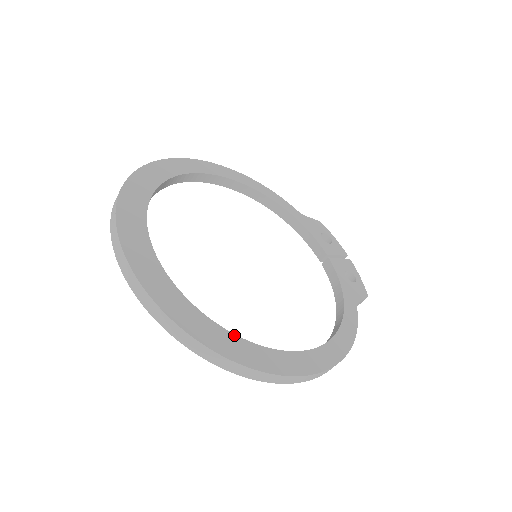
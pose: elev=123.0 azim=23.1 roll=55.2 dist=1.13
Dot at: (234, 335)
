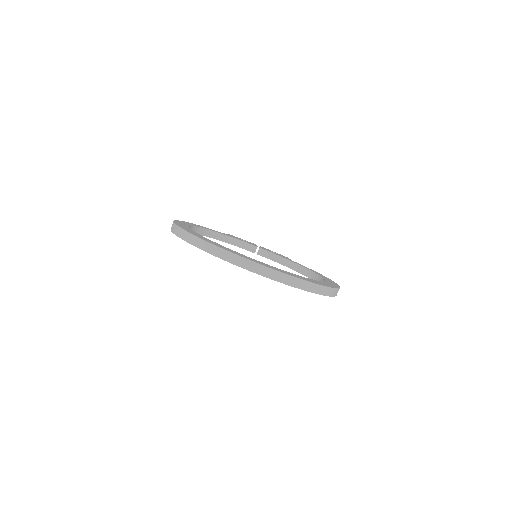
Dot at: occluded
